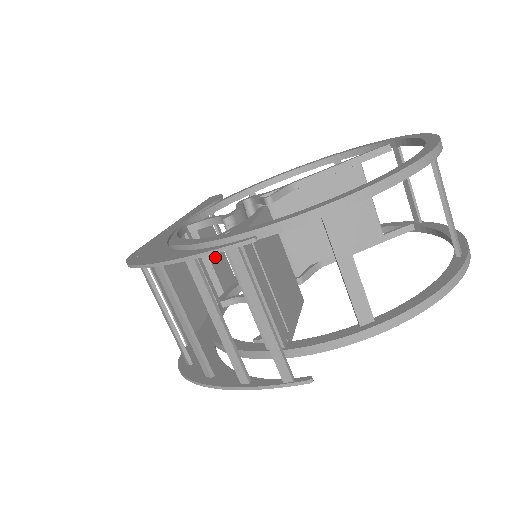
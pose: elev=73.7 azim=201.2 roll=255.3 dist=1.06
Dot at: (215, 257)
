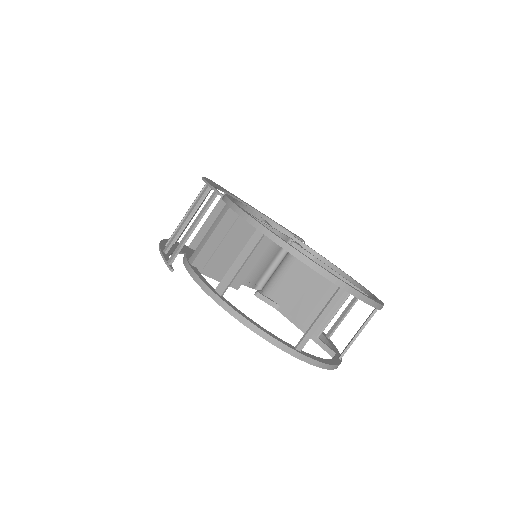
Dot at: occluded
